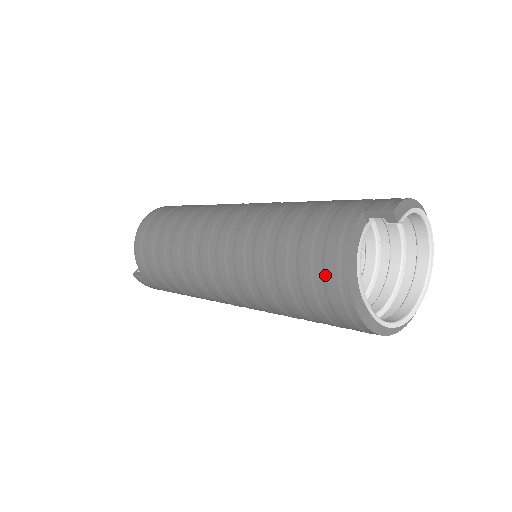
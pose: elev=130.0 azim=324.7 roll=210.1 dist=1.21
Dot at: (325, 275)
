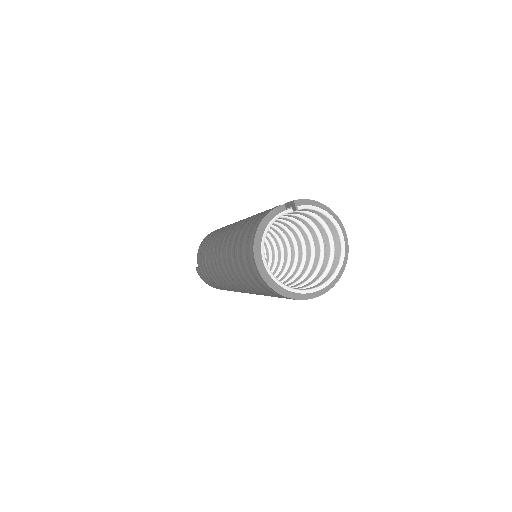
Dot at: (248, 238)
